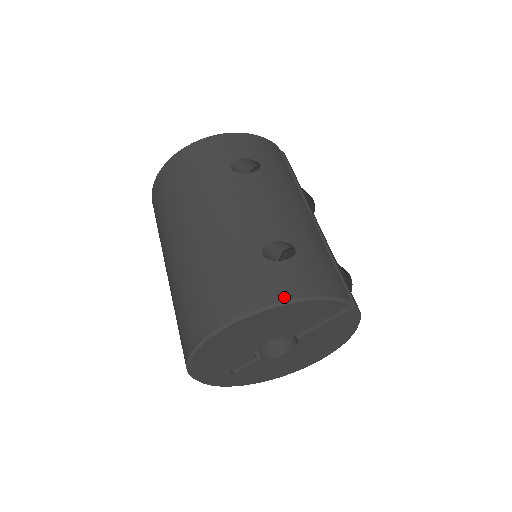
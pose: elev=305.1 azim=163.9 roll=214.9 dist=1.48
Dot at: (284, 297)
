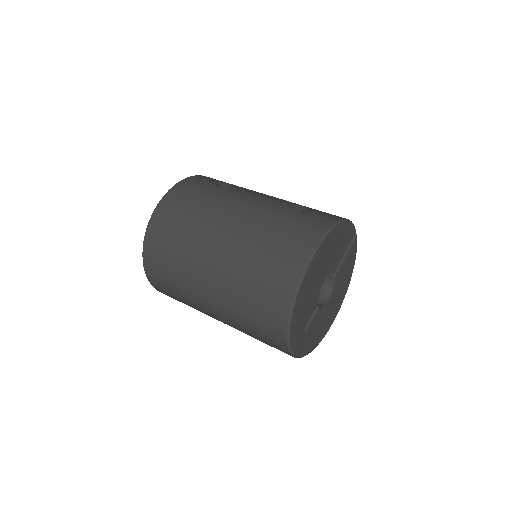
Dot at: (334, 221)
